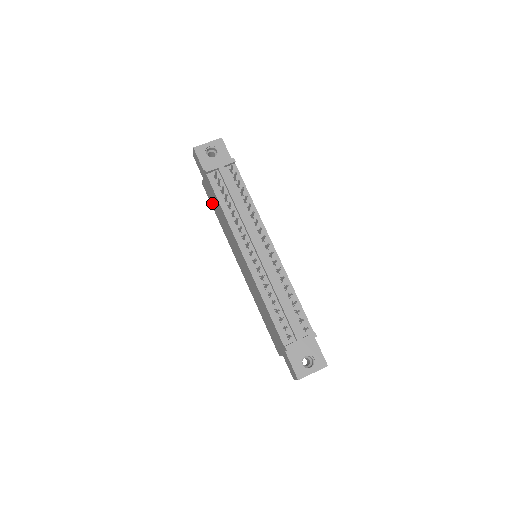
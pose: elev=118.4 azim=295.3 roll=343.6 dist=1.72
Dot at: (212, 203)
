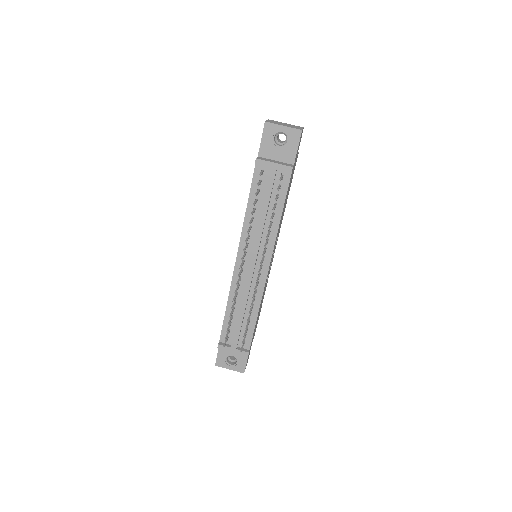
Dot at: occluded
